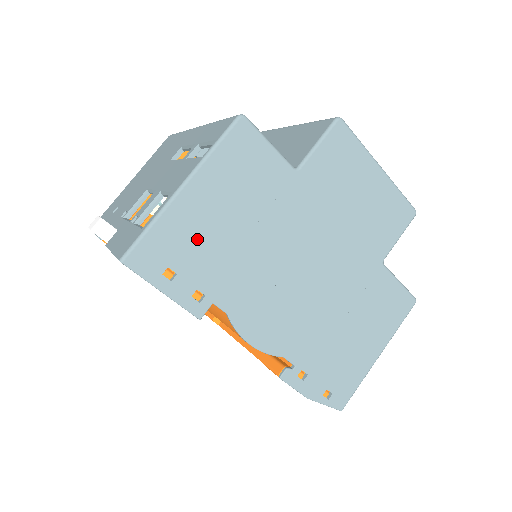
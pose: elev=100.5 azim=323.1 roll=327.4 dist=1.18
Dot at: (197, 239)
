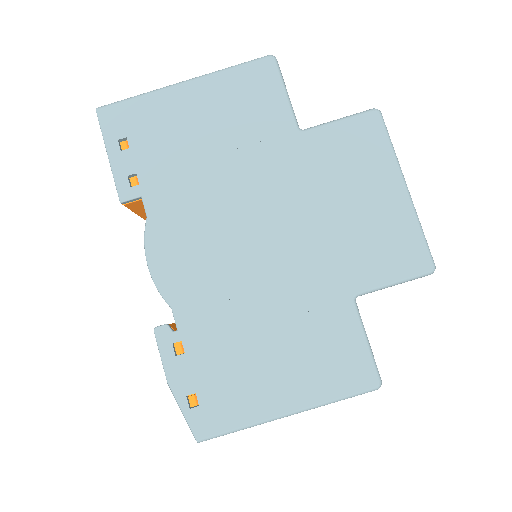
Dot at: (166, 131)
